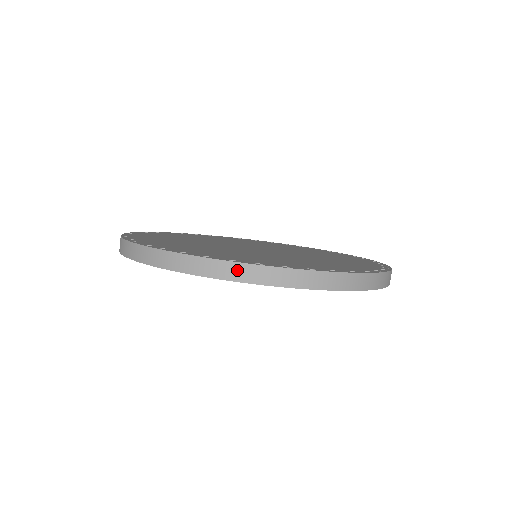
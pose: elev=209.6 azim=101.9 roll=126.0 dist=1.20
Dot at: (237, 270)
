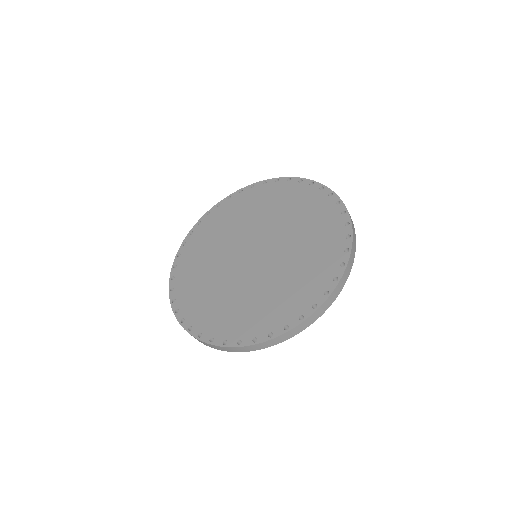
Dot at: (229, 349)
